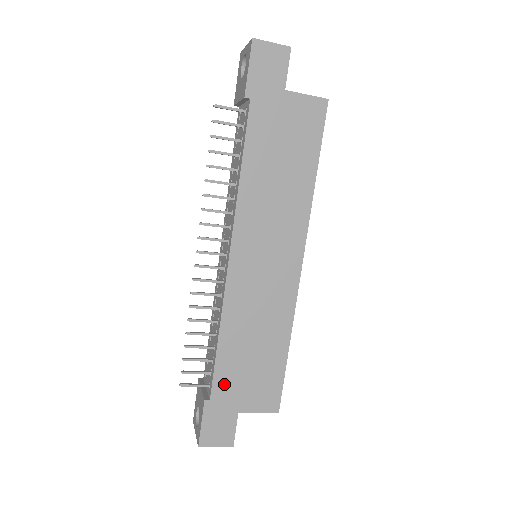
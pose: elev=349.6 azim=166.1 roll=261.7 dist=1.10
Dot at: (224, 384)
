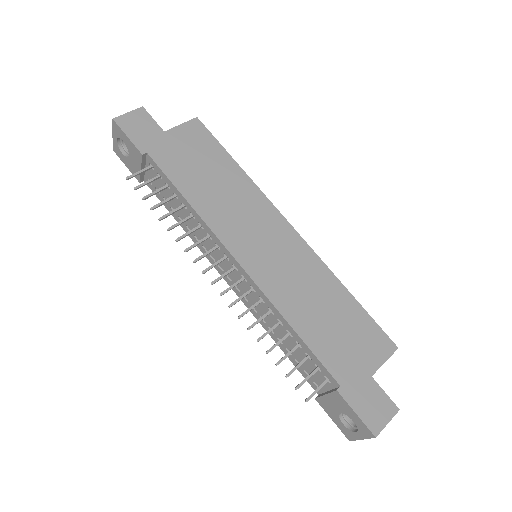
Dot at: (336, 363)
